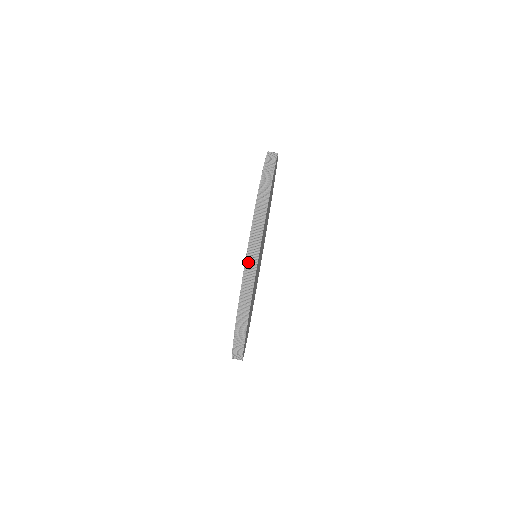
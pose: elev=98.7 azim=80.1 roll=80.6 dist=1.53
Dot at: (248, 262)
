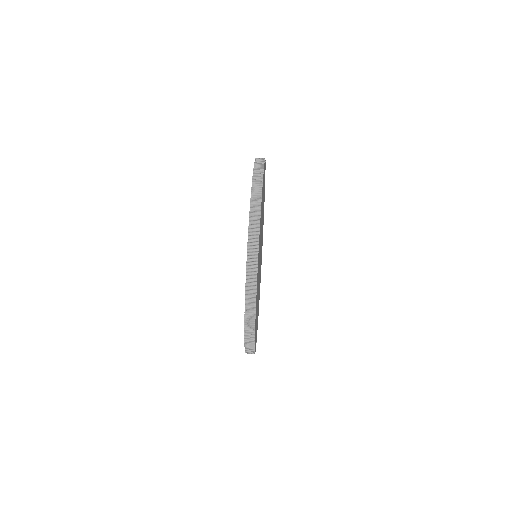
Dot at: (250, 238)
